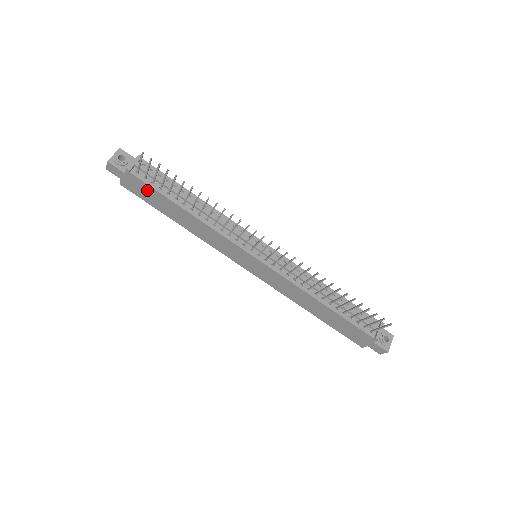
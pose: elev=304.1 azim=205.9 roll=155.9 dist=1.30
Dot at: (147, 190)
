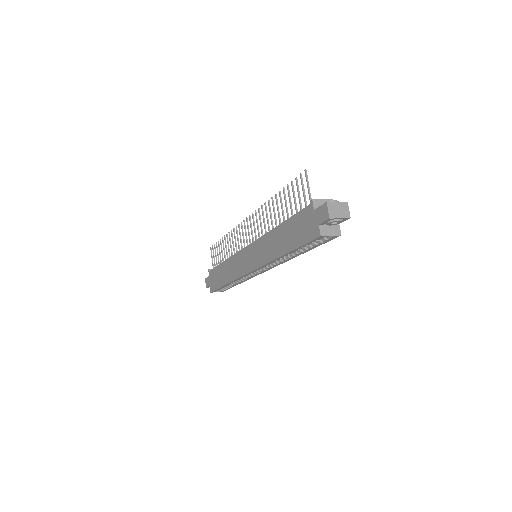
Dot at: (215, 274)
